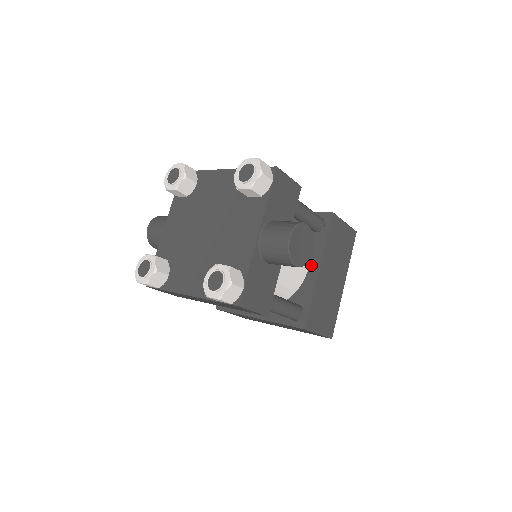
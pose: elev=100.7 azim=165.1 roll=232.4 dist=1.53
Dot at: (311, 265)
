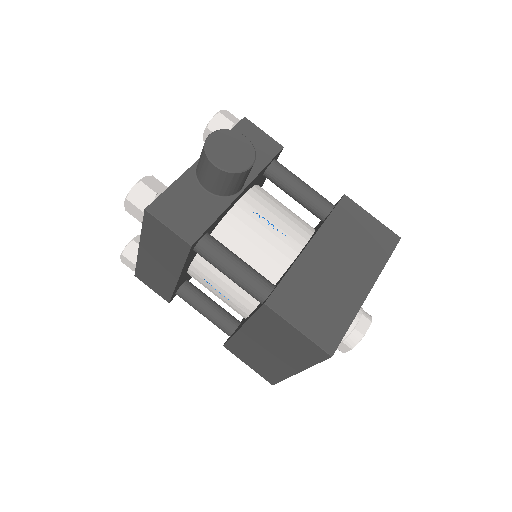
Dot at: occluded
